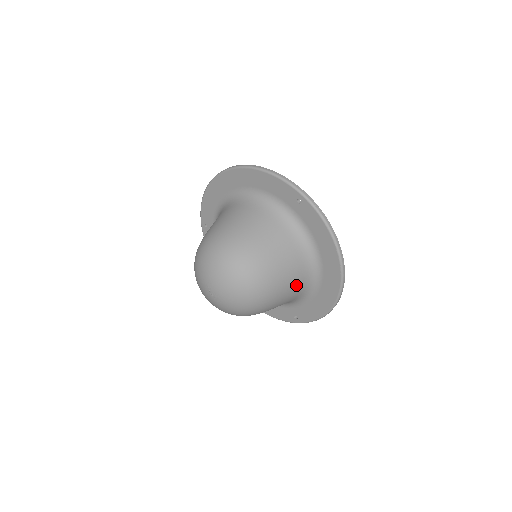
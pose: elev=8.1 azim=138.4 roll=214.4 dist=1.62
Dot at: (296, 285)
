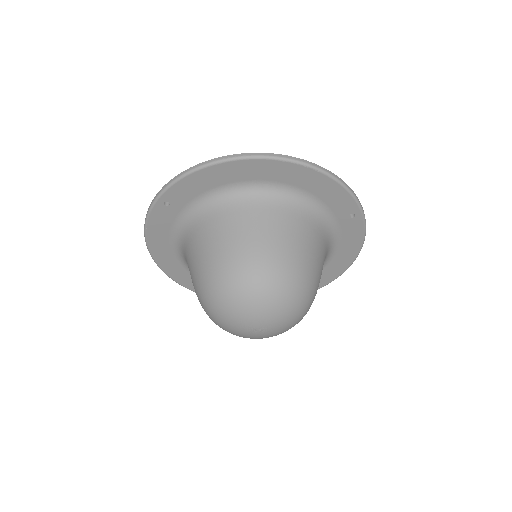
Dot at: occluded
